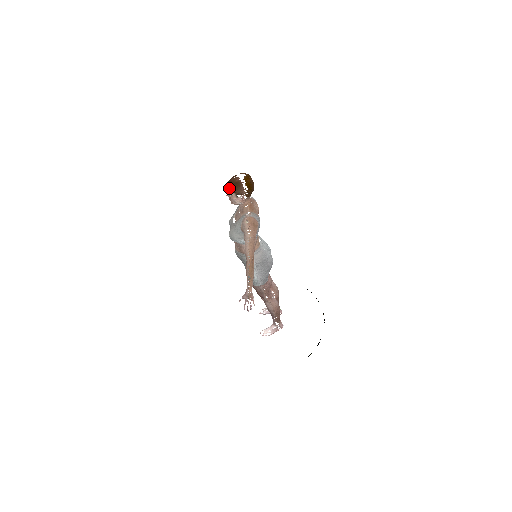
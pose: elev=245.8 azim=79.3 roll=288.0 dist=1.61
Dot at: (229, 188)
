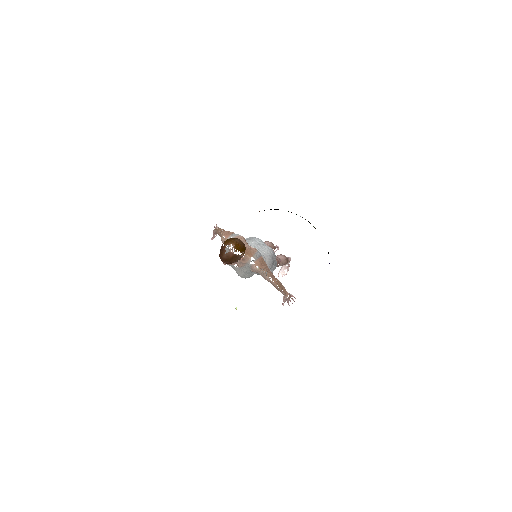
Dot at: (227, 263)
